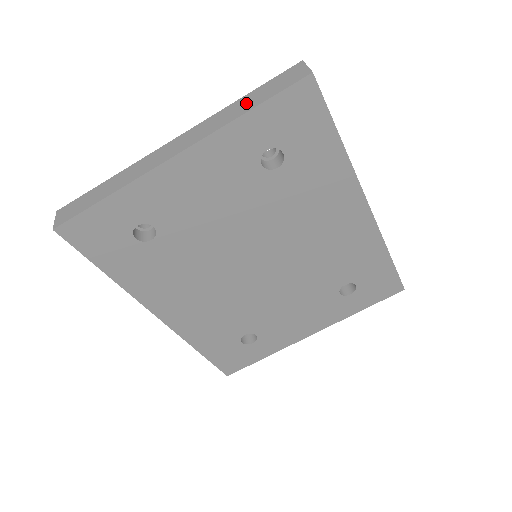
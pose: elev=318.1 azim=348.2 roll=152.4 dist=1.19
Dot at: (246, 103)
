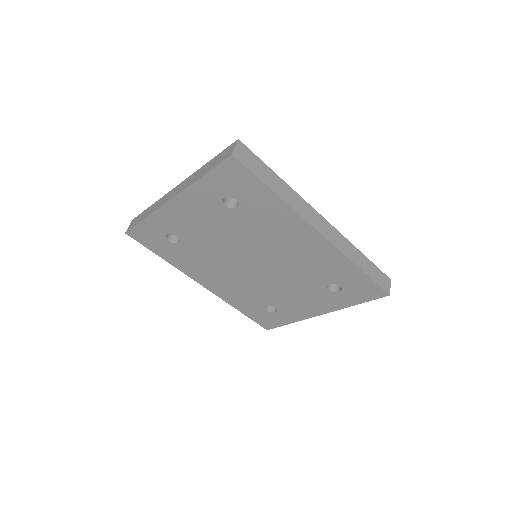
Dot at: (205, 168)
